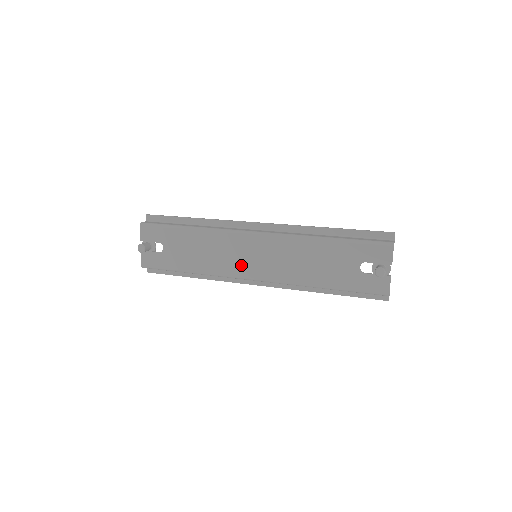
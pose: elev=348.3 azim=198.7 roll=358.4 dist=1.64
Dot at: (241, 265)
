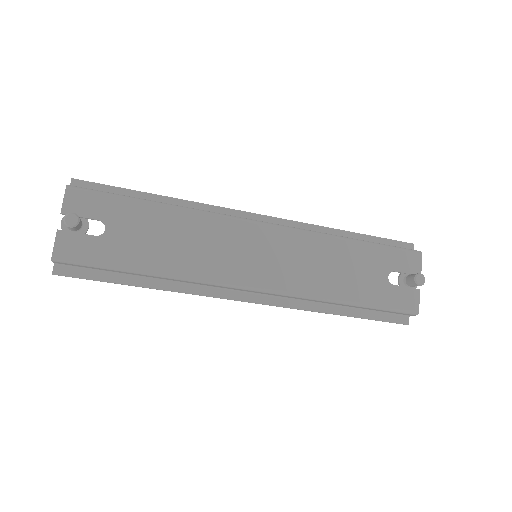
Dot at: (236, 266)
